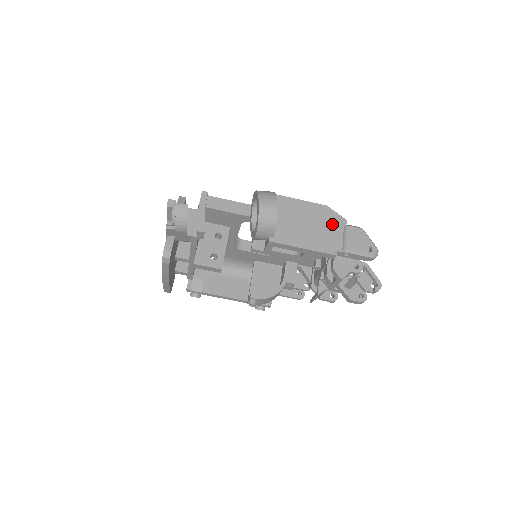
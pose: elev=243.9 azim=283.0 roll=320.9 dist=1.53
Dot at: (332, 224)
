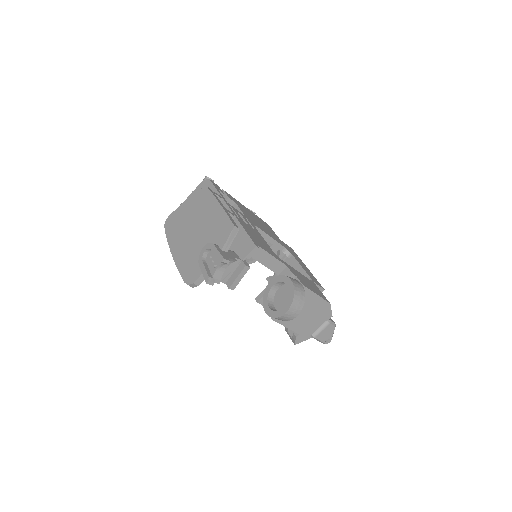
Dot at: (321, 317)
